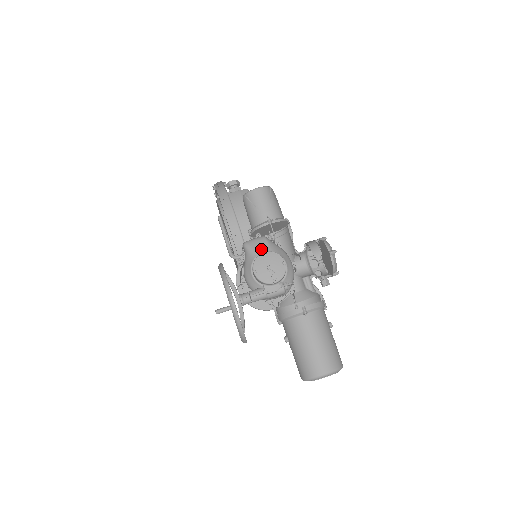
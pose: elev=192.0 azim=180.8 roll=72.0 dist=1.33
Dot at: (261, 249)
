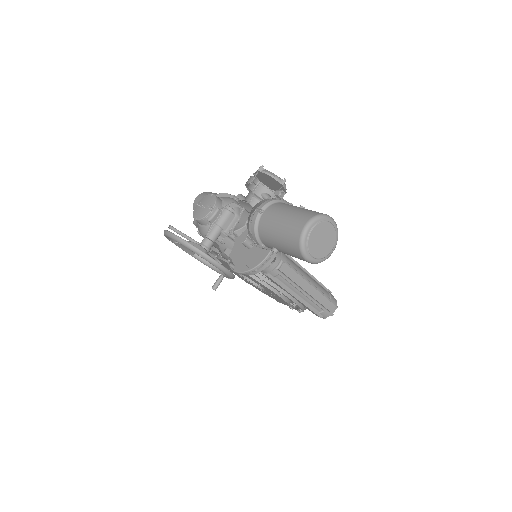
Dot at: occluded
